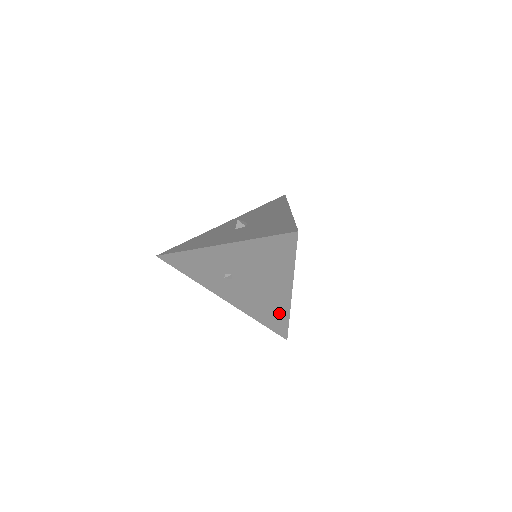
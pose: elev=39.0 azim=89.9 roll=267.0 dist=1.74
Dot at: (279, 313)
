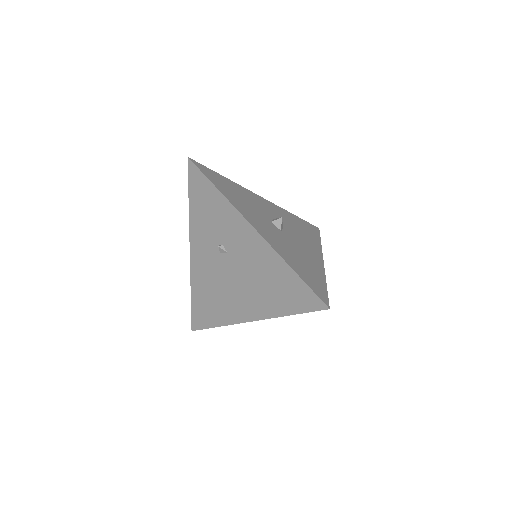
Dot at: (217, 314)
